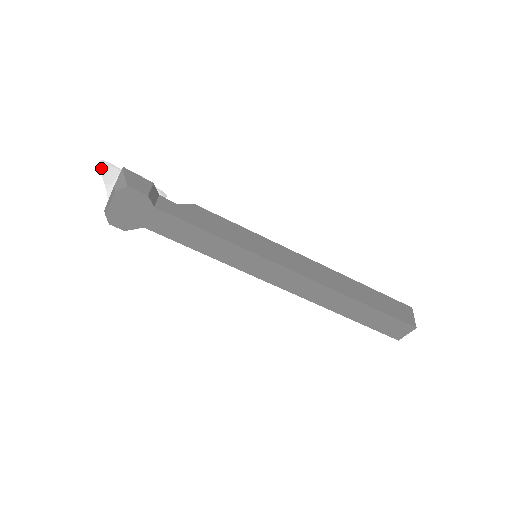
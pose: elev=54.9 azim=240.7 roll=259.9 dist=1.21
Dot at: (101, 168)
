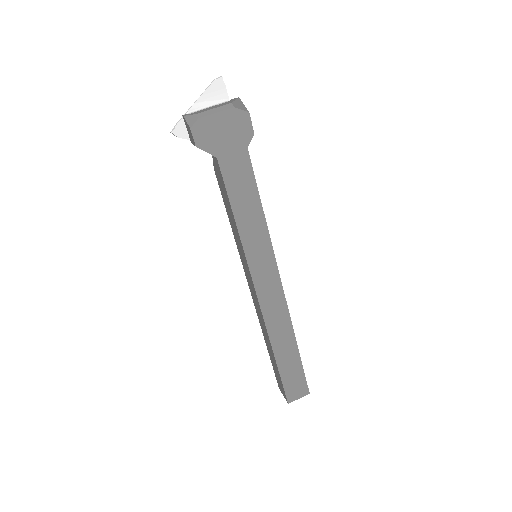
Dot at: (216, 81)
